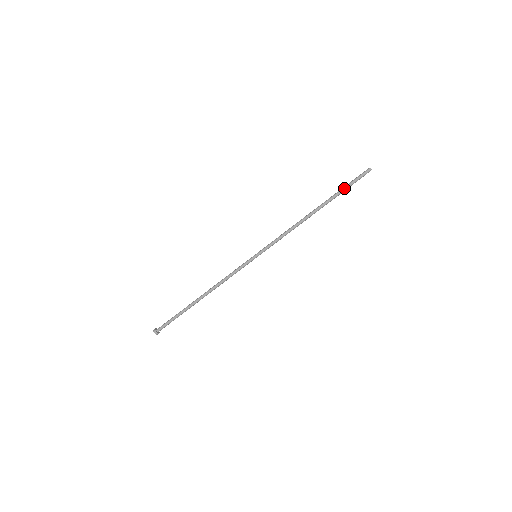
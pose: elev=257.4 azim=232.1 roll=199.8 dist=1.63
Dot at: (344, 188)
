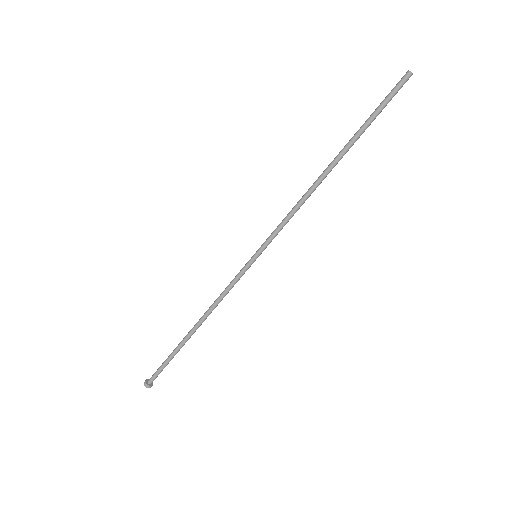
Dot at: (373, 120)
